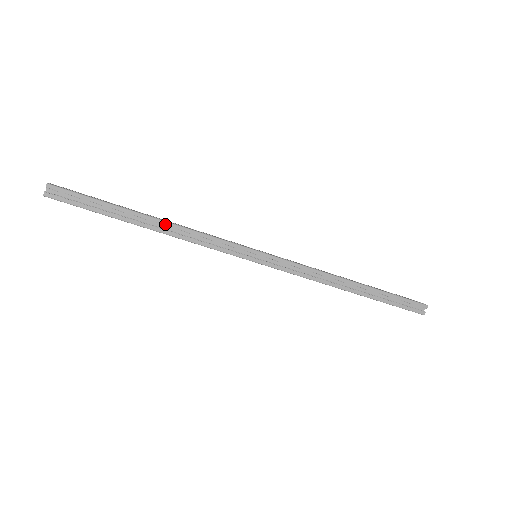
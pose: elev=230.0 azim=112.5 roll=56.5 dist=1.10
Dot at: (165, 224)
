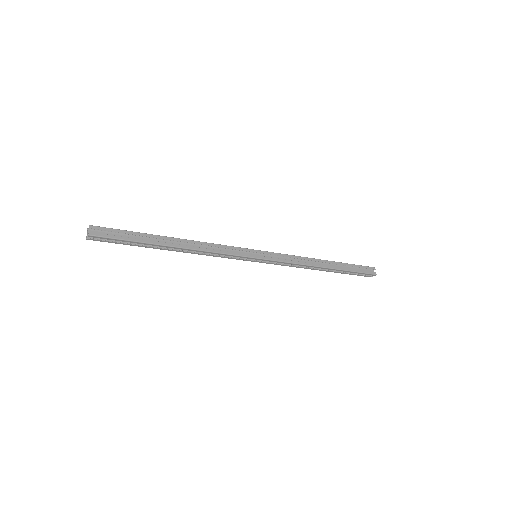
Dot at: (186, 250)
